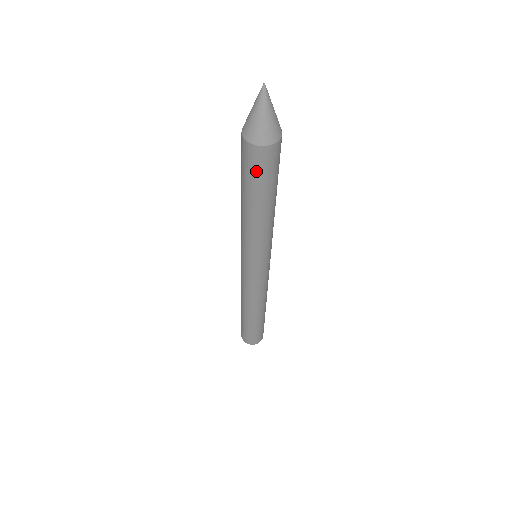
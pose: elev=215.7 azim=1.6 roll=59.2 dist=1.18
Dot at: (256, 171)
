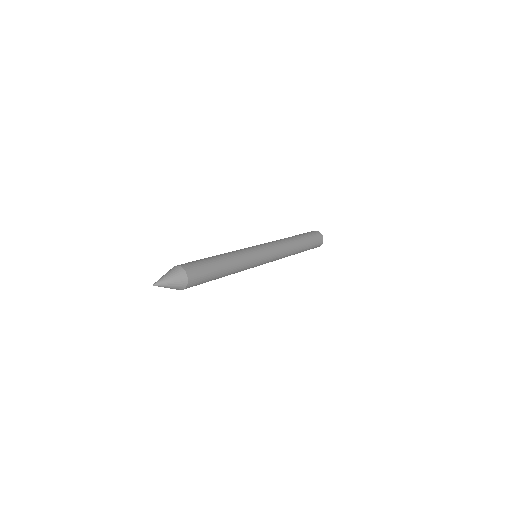
Dot at: occluded
